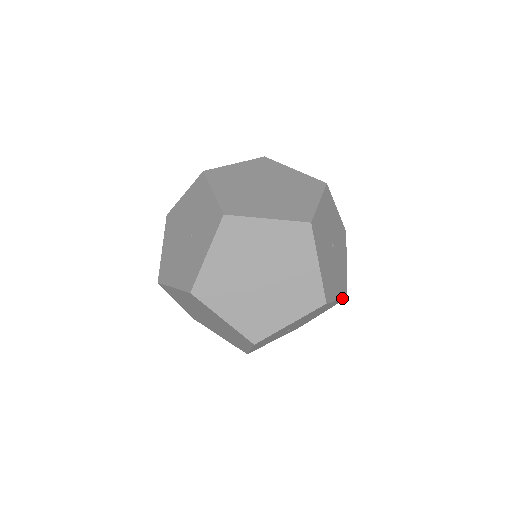
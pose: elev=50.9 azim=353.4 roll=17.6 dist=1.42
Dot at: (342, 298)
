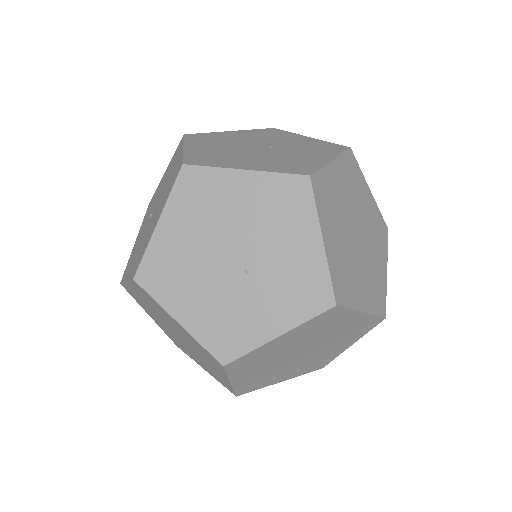
Dot at: occluded
